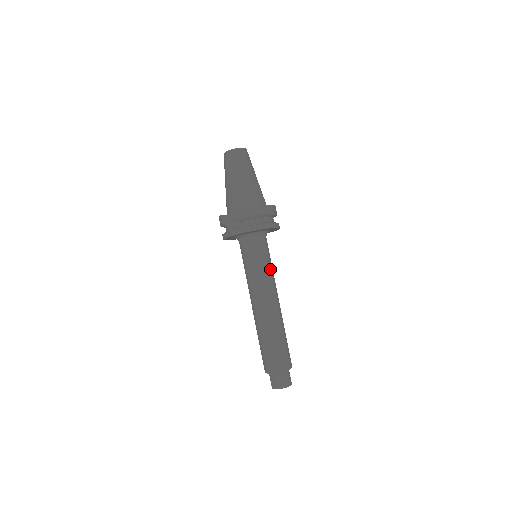
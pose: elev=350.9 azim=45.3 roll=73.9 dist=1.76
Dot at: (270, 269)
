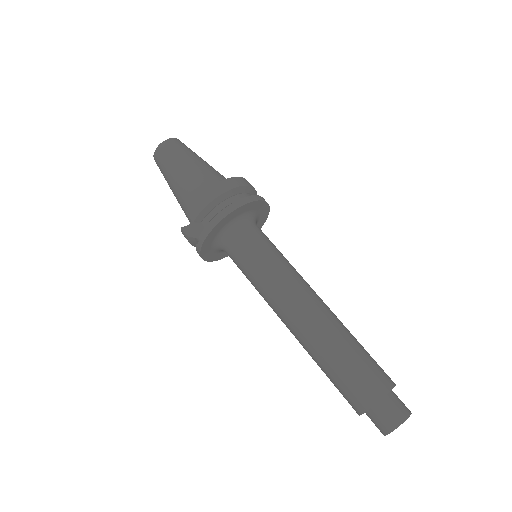
Dot at: (281, 260)
